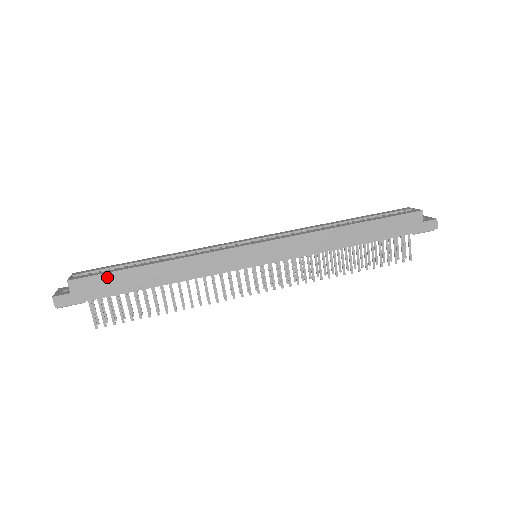
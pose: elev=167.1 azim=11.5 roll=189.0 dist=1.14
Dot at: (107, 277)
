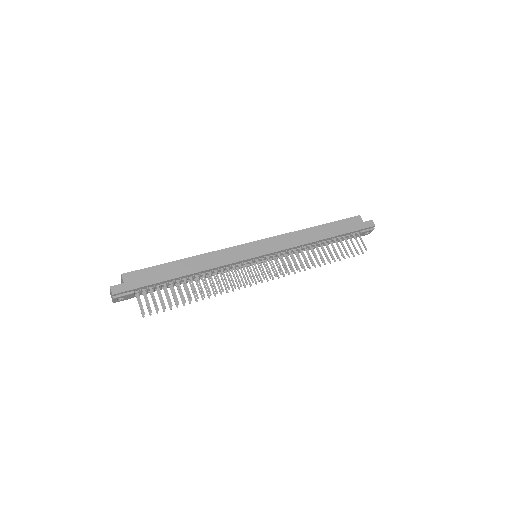
Dot at: (151, 270)
